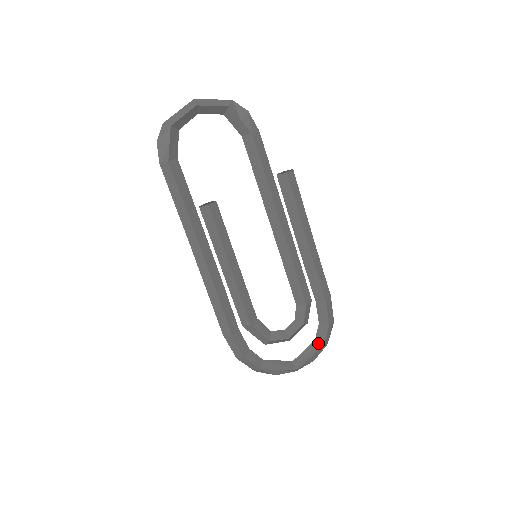
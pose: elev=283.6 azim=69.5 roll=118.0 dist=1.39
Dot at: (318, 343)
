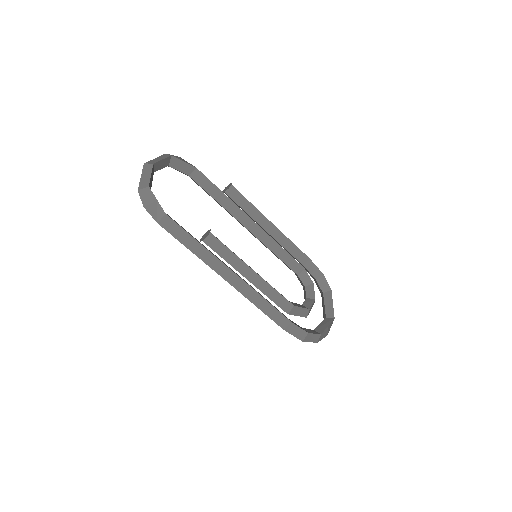
Dot at: (327, 292)
